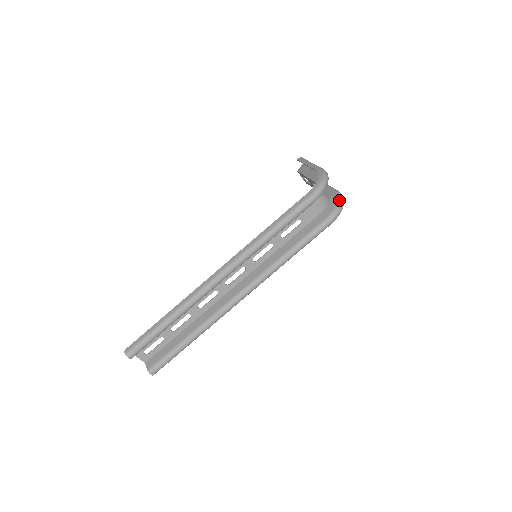
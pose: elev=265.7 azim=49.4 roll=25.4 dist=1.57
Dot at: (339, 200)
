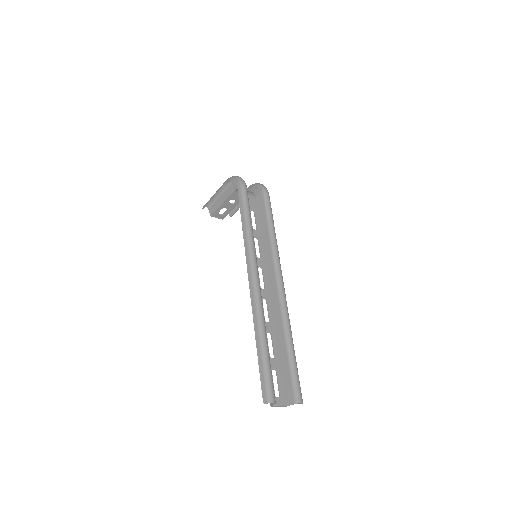
Dot at: (256, 184)
